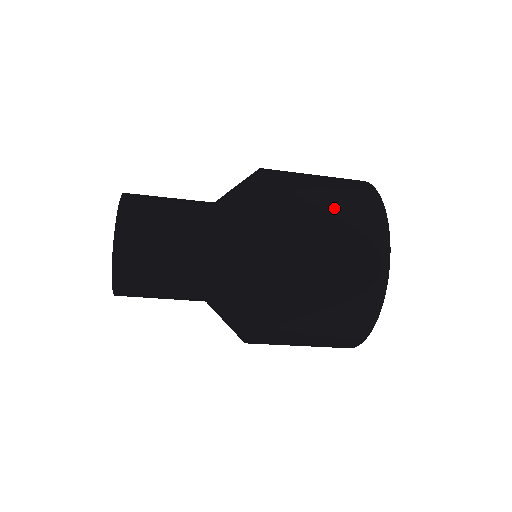
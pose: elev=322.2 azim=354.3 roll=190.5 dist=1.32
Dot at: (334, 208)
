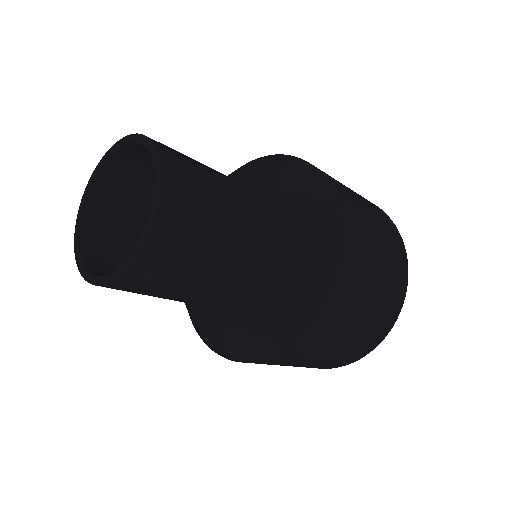
Dot at: occluded
